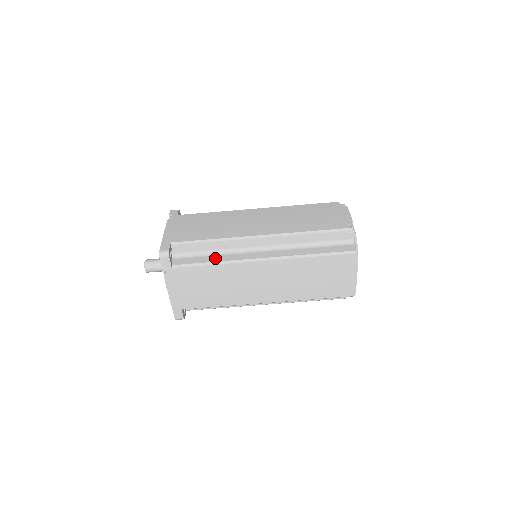
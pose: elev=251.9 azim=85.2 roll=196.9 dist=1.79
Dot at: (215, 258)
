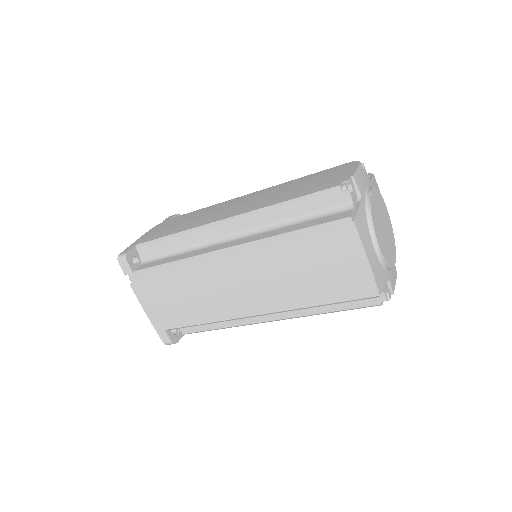
Dot at: (178, 257)
